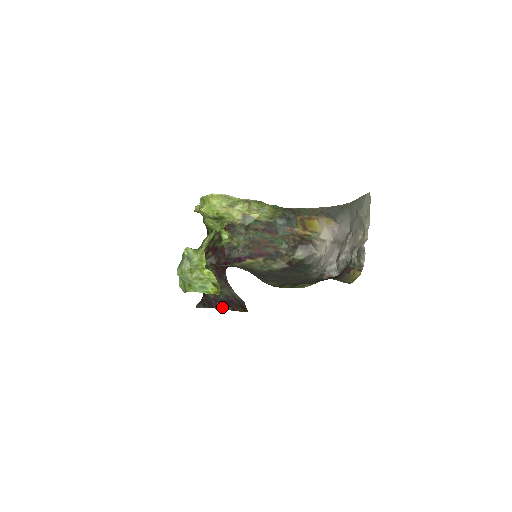
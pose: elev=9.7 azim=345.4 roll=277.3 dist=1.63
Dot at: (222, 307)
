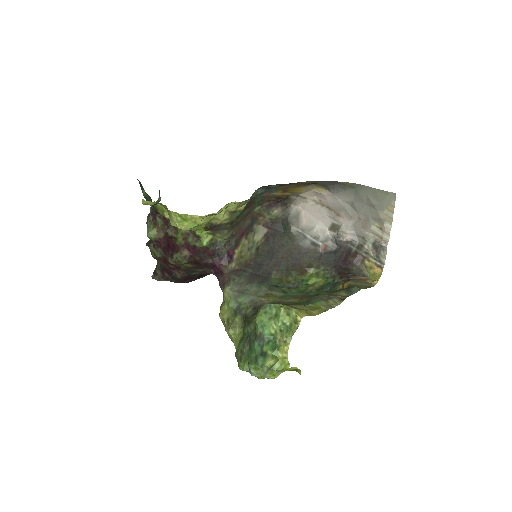
Dot at: (193, 279)
